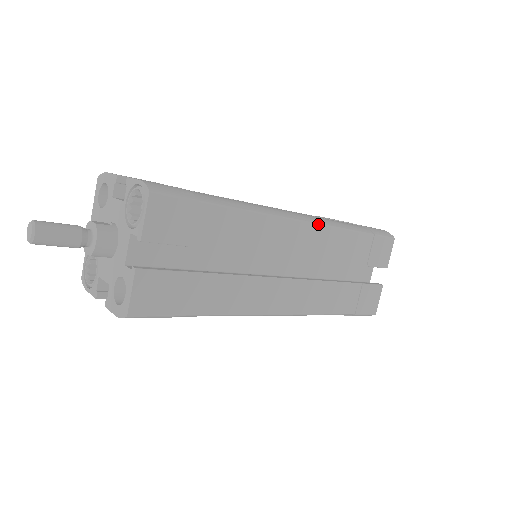
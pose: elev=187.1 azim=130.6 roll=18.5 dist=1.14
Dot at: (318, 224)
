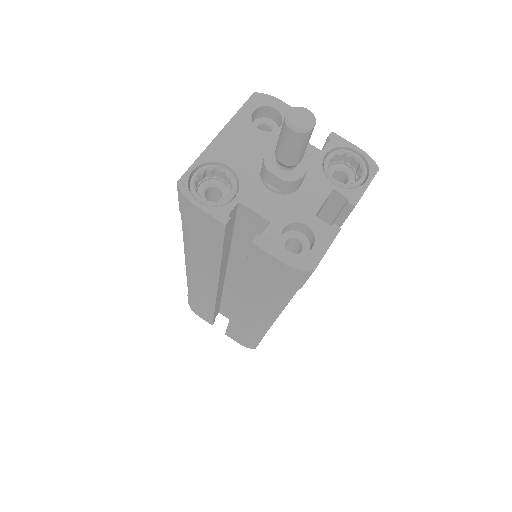
Dot at: occluded
